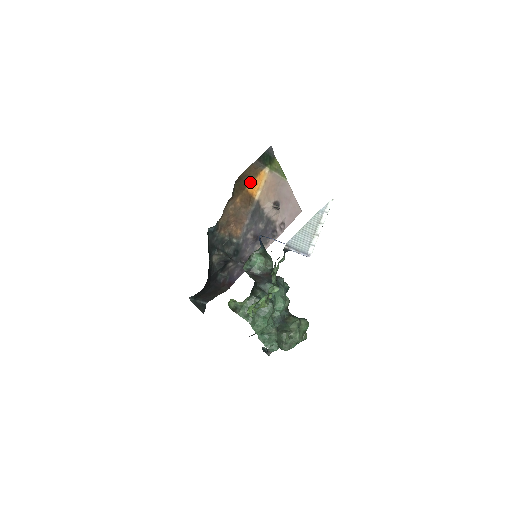
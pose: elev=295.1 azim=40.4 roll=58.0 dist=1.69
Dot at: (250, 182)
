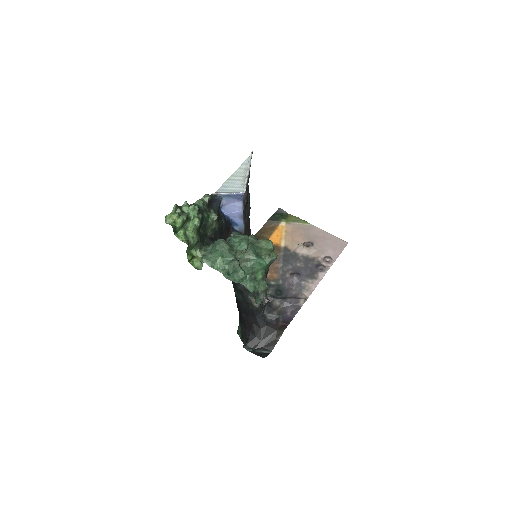
Dot at: (269, 236)
